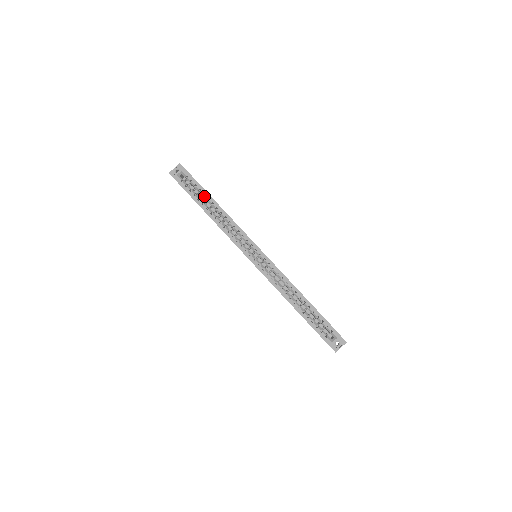
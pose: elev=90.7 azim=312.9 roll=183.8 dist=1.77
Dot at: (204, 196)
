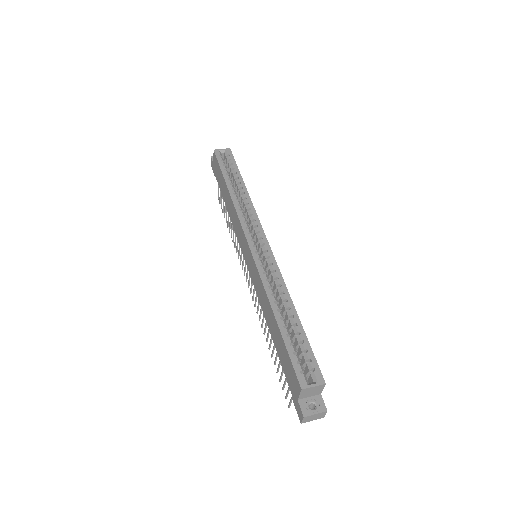
Dot at: (235, 174)
